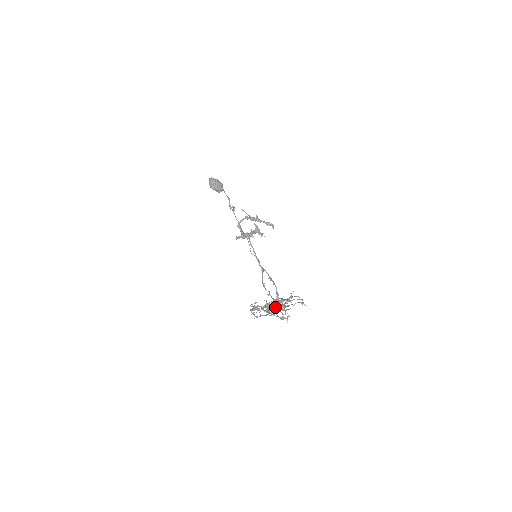
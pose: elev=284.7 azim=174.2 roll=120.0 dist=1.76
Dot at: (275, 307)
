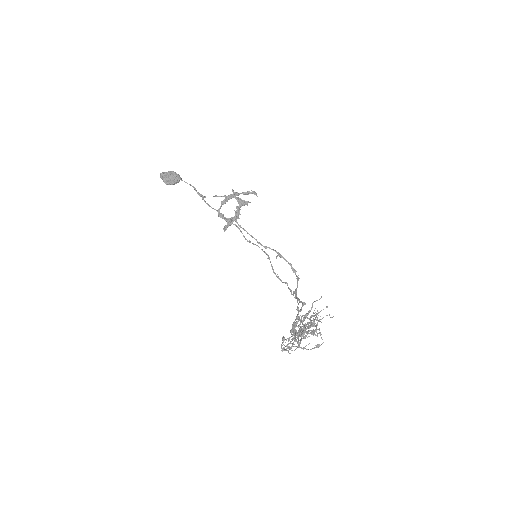
Dot at: occluded
